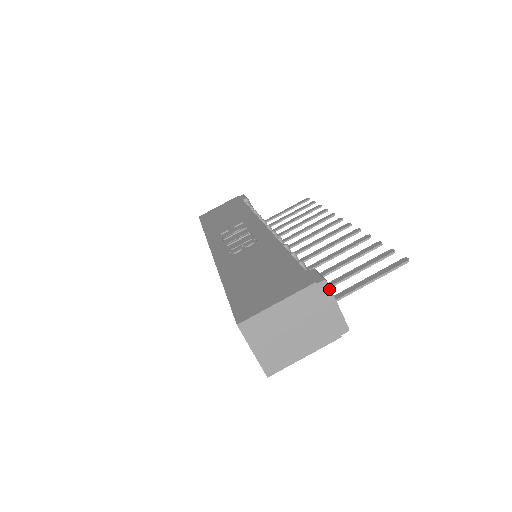
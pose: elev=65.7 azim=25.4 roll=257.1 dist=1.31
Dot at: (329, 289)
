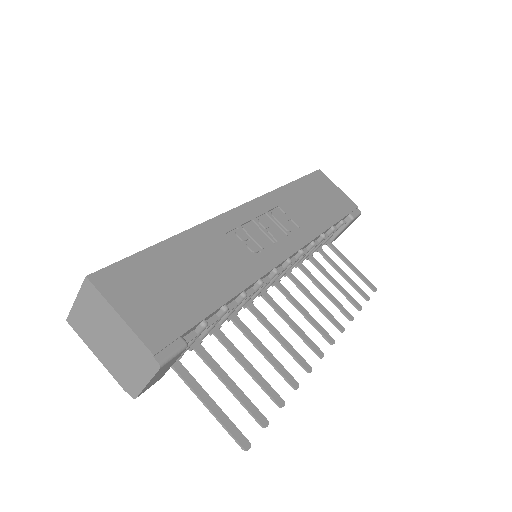
Dot at: (155, 372)
